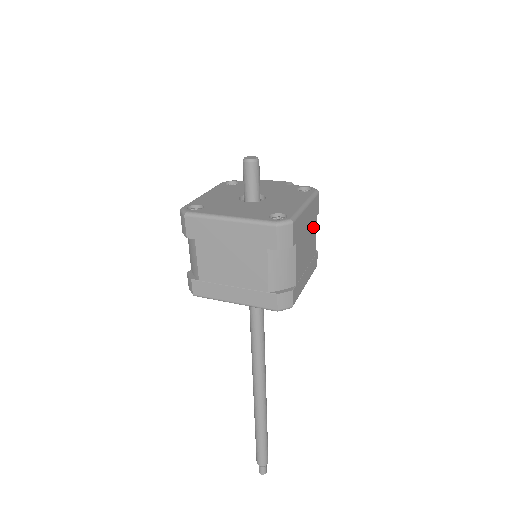
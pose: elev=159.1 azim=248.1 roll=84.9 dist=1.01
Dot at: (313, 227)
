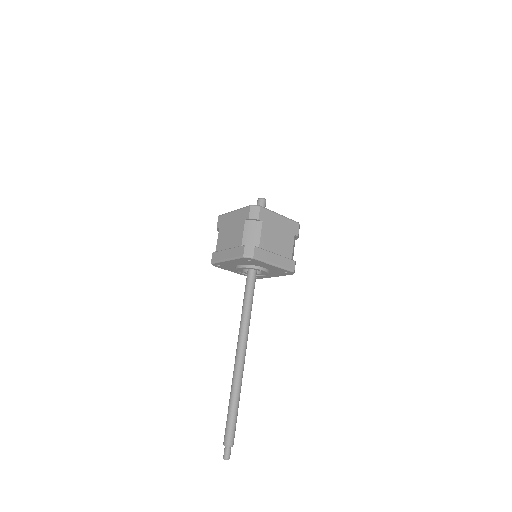
Dot at: (289, 237)
